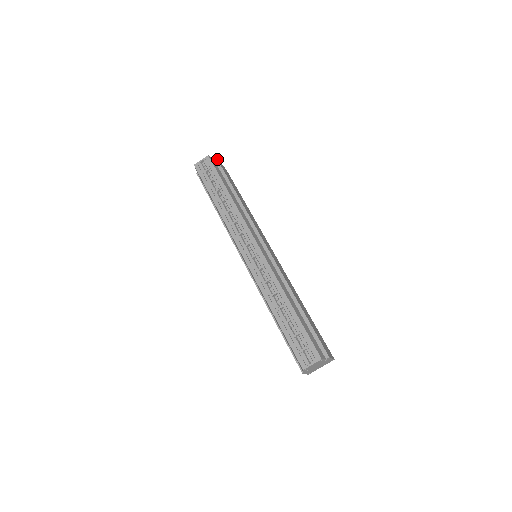
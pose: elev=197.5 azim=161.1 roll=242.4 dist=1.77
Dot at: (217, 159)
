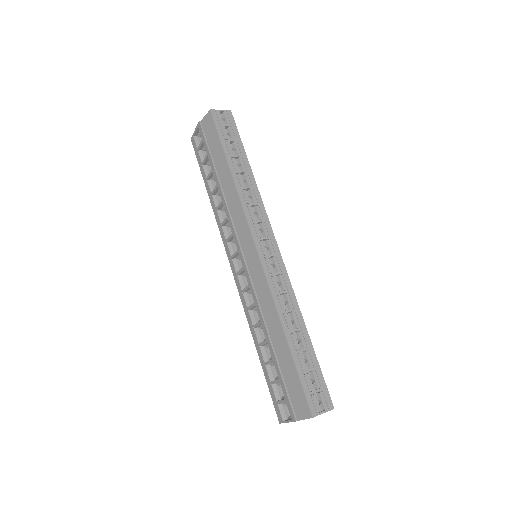
Dot at: occluded
